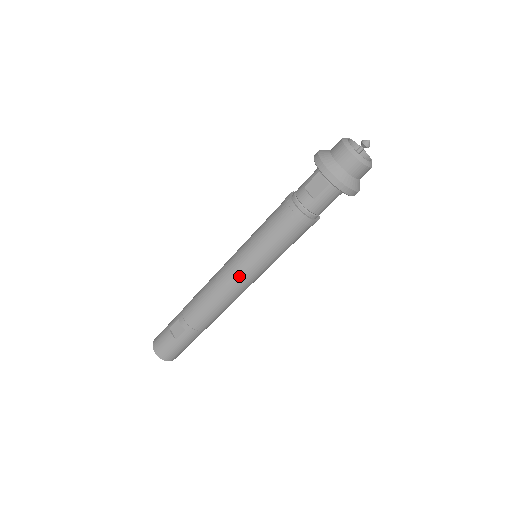
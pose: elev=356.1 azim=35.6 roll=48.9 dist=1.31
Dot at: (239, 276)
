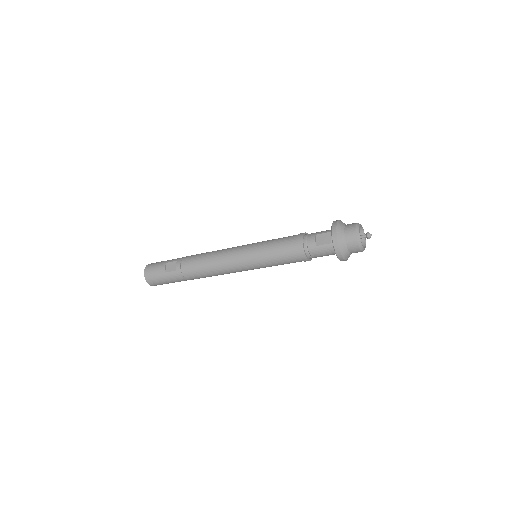
Dot at: (237, 260)
